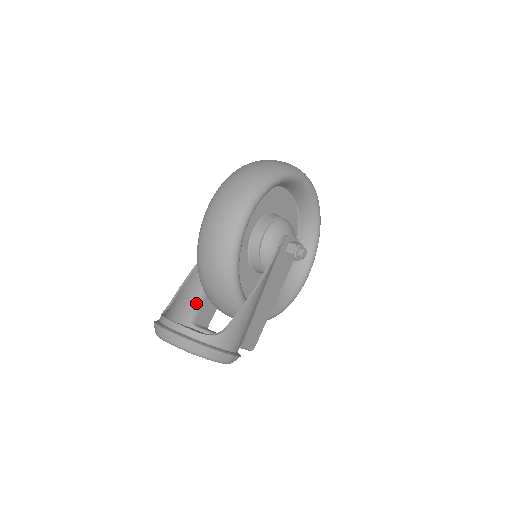
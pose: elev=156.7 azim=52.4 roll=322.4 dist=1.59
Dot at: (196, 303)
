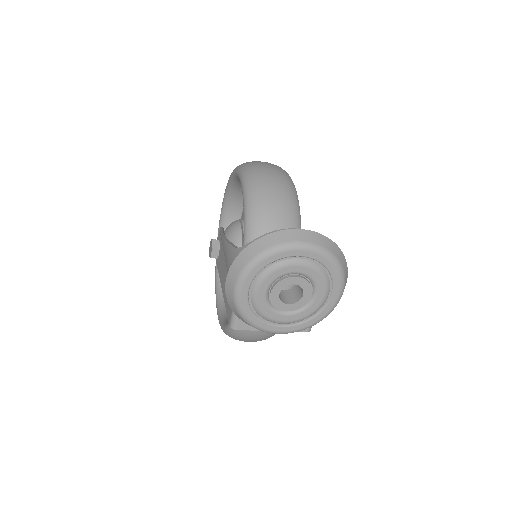
Dot at: occluded
